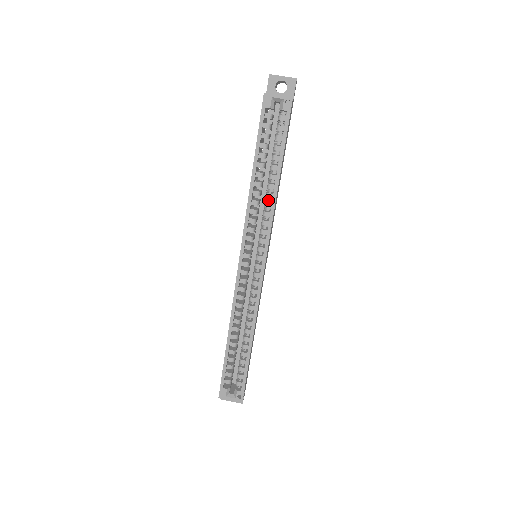
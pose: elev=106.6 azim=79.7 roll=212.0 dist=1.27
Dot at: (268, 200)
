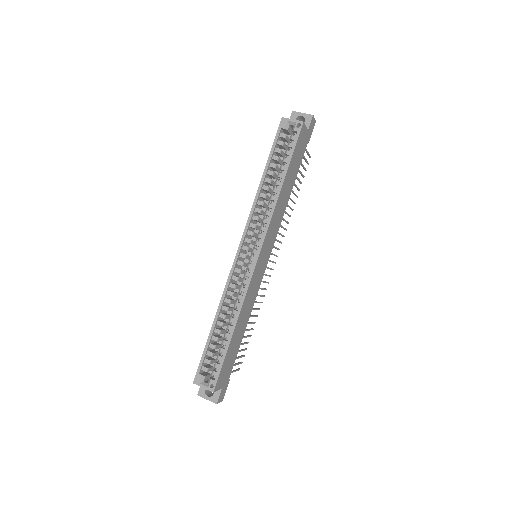
Dot at: (272, 202)
